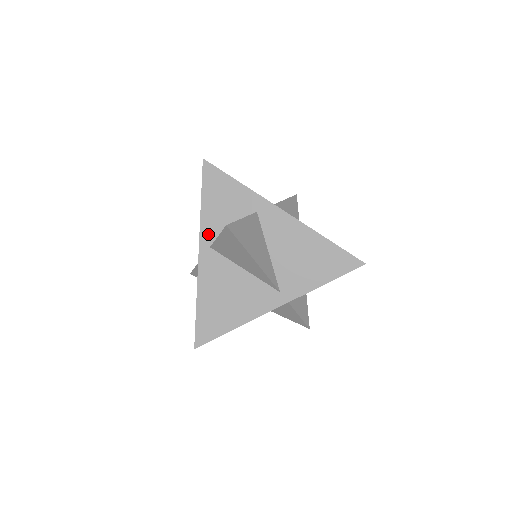
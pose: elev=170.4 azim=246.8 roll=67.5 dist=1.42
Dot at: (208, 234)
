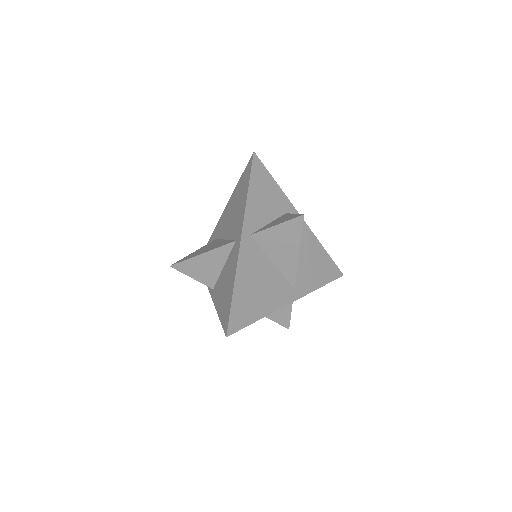
Dot at: (250, 222)
